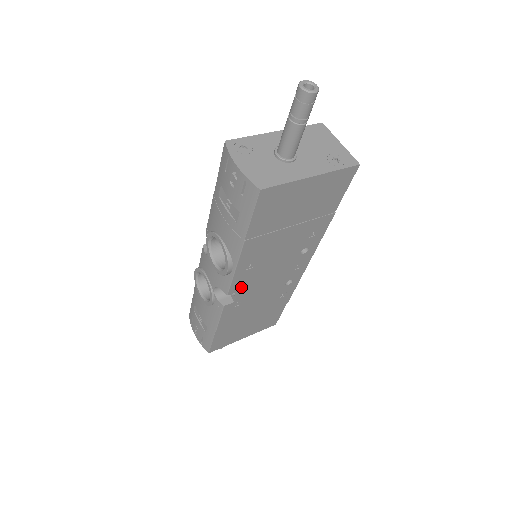
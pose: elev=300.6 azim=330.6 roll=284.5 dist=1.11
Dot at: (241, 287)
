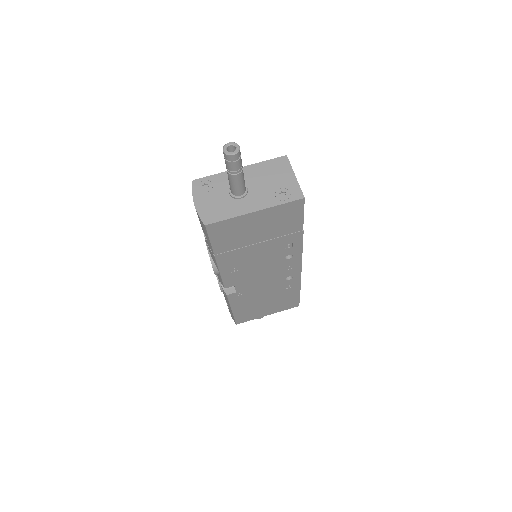
Dot at: (236, 283)
